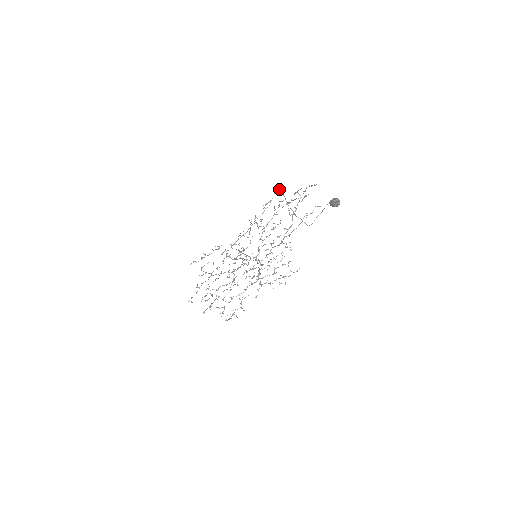
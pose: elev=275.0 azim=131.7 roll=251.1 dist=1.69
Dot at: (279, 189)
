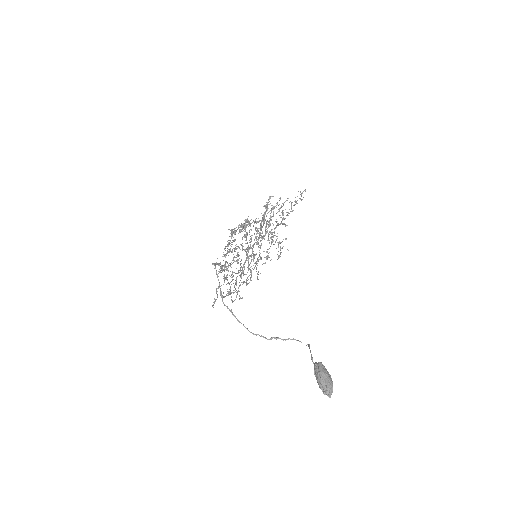
Dot at: occluded
